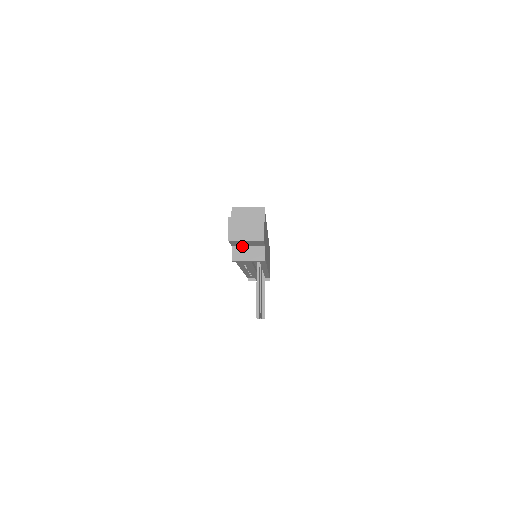
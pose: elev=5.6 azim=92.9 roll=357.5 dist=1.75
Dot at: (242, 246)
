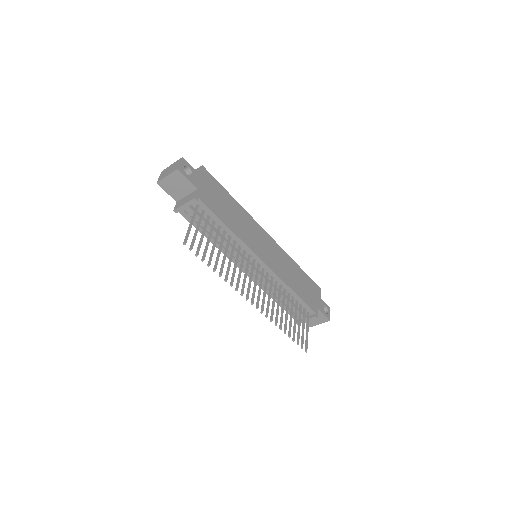
Dot at: (183, 198)
